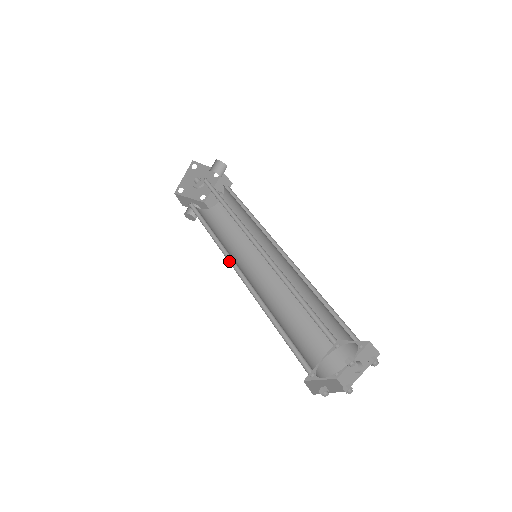
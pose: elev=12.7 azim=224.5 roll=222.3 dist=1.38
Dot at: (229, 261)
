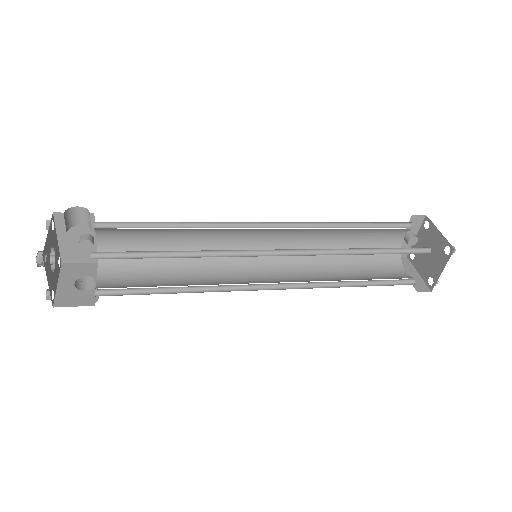
Dot at: (242, 290)
